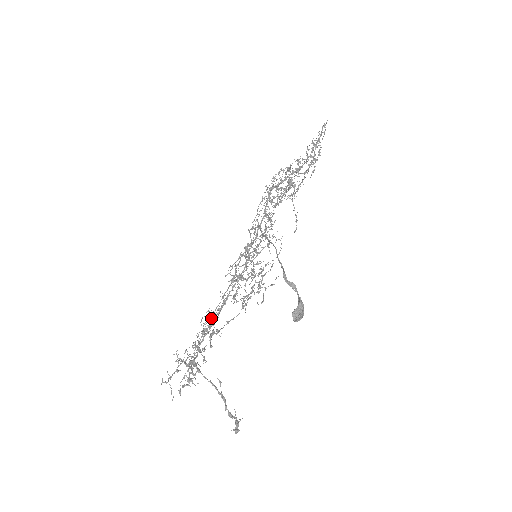
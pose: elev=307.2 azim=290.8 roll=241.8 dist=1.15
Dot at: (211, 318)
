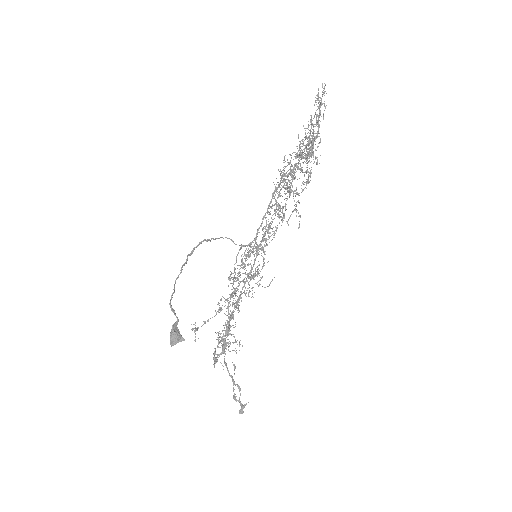
Dot at: occluded
